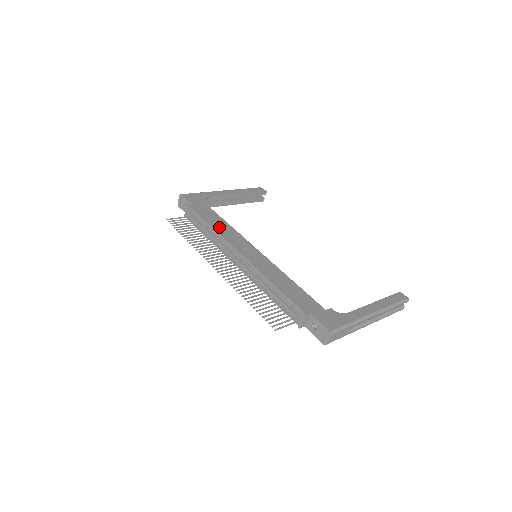
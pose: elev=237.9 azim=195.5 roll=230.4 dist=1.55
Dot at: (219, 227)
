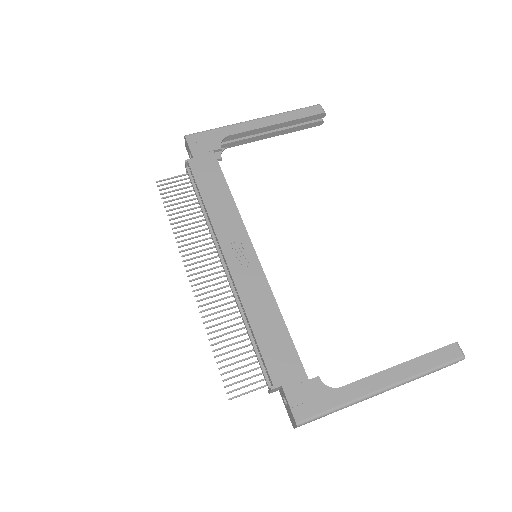
Dot at: (215, 205)
